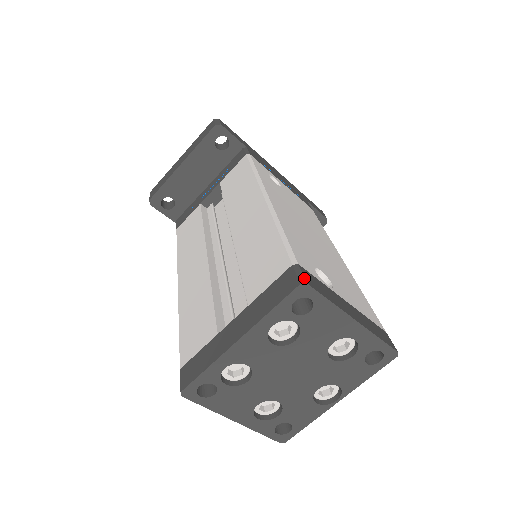
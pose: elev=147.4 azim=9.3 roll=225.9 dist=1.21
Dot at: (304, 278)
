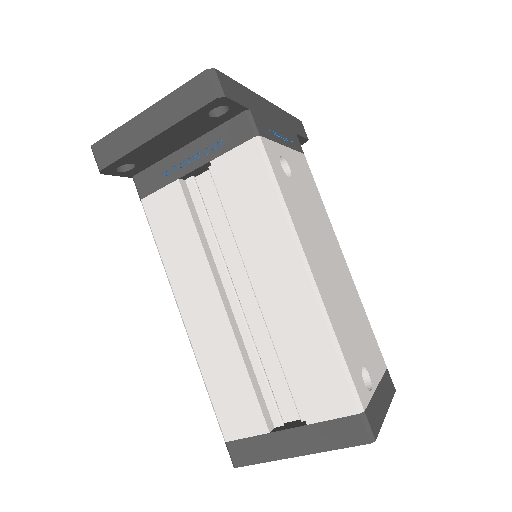
Dot at: (373, 434)
